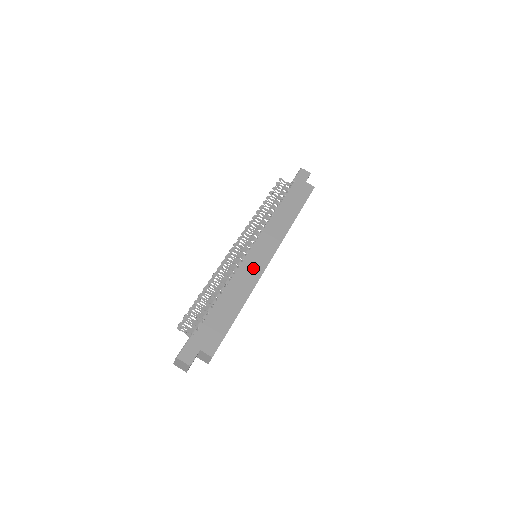
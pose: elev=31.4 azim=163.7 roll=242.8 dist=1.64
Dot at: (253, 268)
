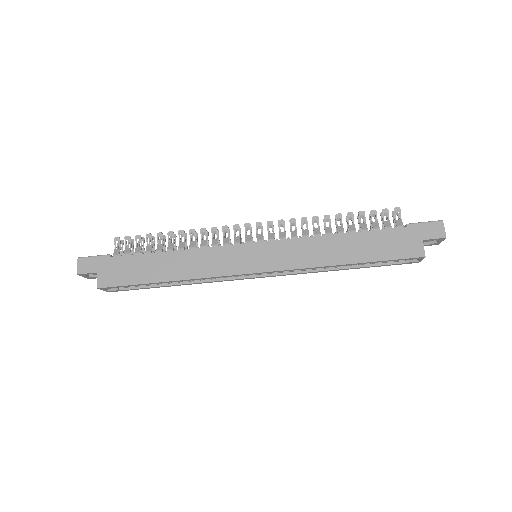
Dot at: (227, 261)
